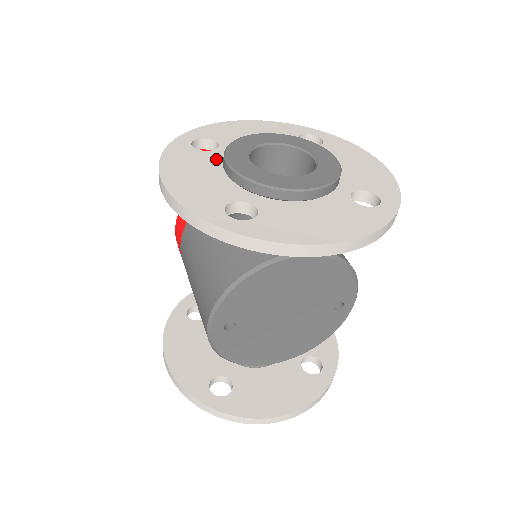
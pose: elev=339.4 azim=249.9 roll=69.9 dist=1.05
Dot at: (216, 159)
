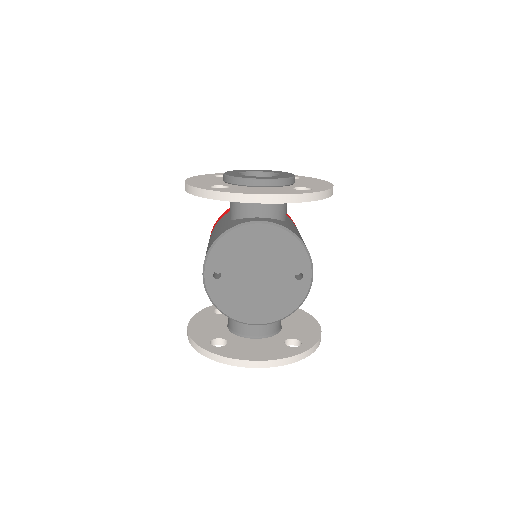
Dot at: occluded
